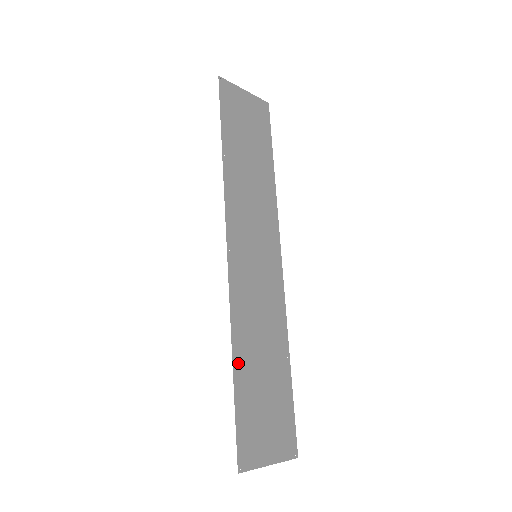
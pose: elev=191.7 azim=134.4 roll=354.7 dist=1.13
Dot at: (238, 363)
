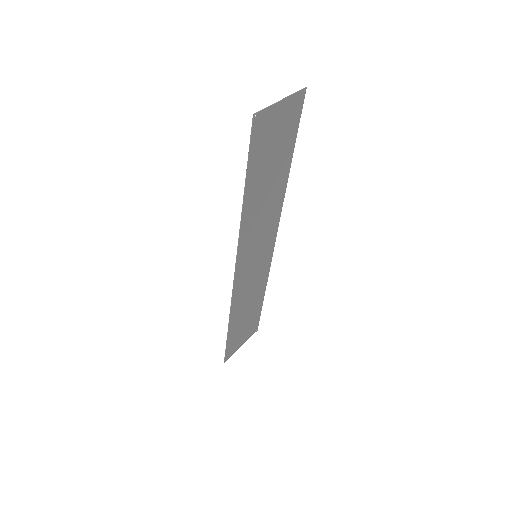
Dot at: (231, 324)
